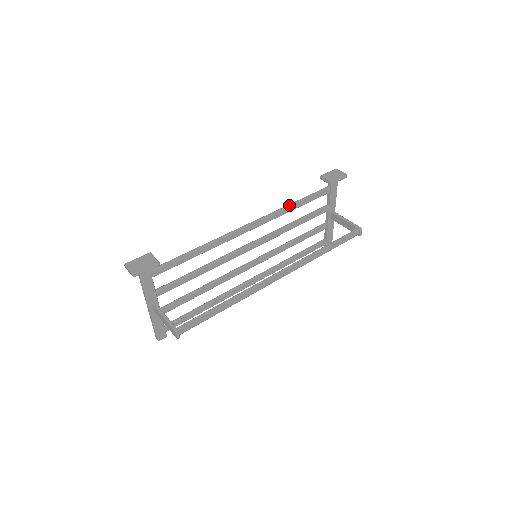
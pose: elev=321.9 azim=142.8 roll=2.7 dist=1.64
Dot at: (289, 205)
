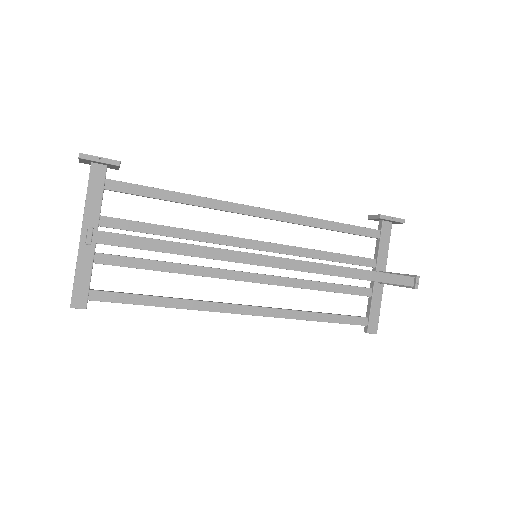
Dot at: occluded
